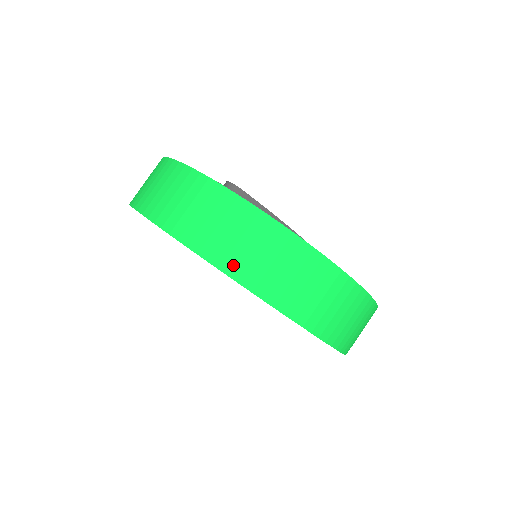
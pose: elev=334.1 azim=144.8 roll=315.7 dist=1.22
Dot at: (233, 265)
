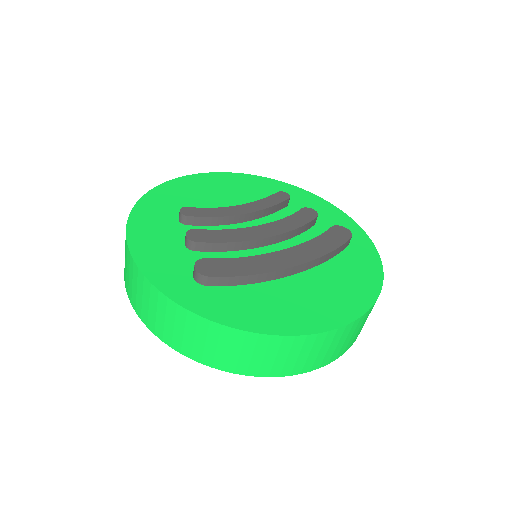
Dot at: (233, 367)
